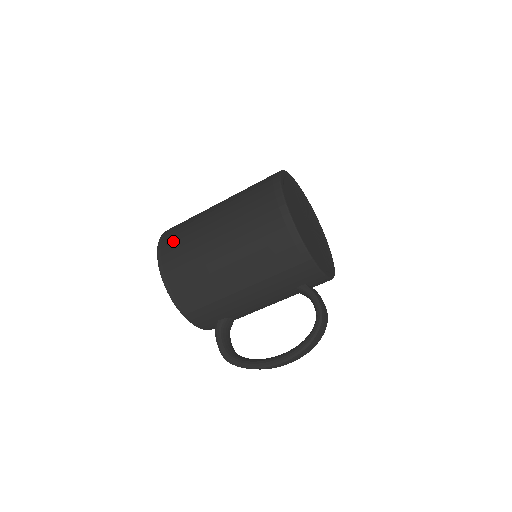
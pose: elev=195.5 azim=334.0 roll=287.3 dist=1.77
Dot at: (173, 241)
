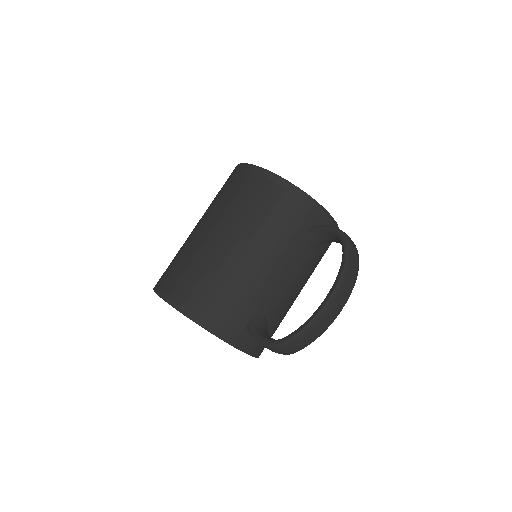
Dot at: (166, 271)
